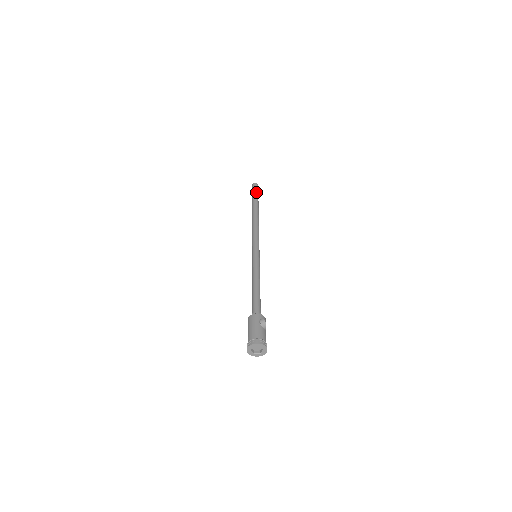
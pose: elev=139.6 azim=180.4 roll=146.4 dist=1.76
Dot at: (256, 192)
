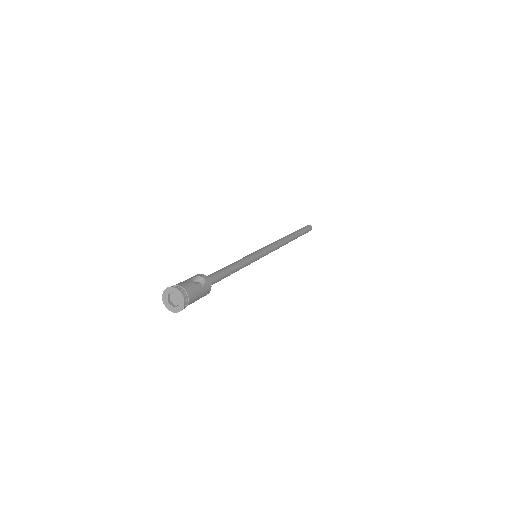
Dot at: (302, 228)
